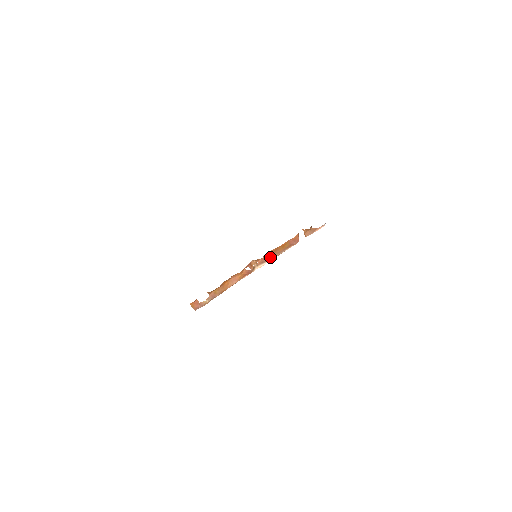
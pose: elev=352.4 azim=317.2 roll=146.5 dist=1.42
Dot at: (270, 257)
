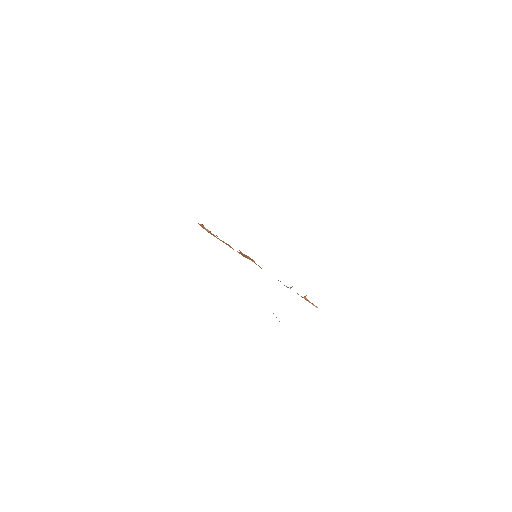
Dot at: occluded
